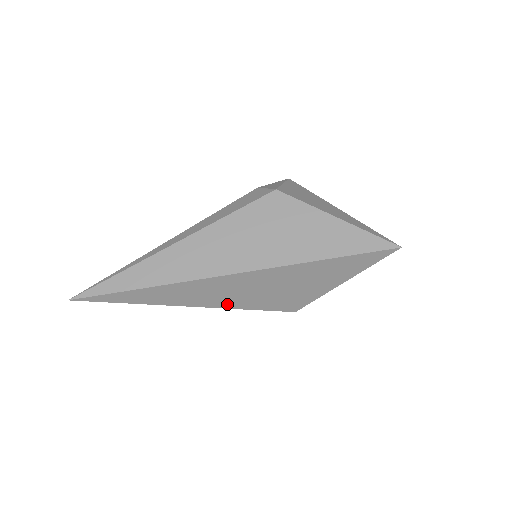
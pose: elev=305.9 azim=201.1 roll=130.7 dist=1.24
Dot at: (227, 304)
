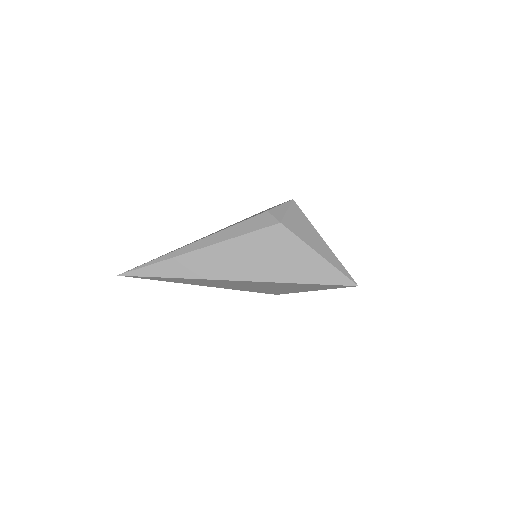
Dot at: (229, 288)
